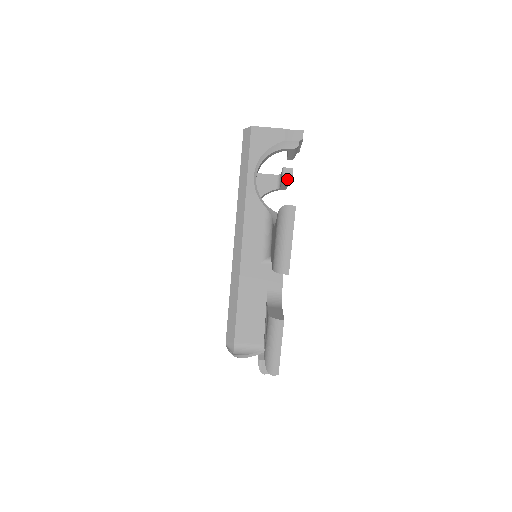
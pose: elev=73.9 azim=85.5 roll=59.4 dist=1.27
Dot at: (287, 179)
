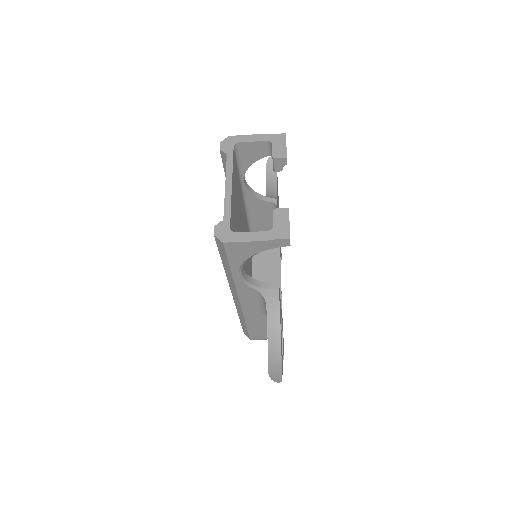
Dot at: (280, 170)
